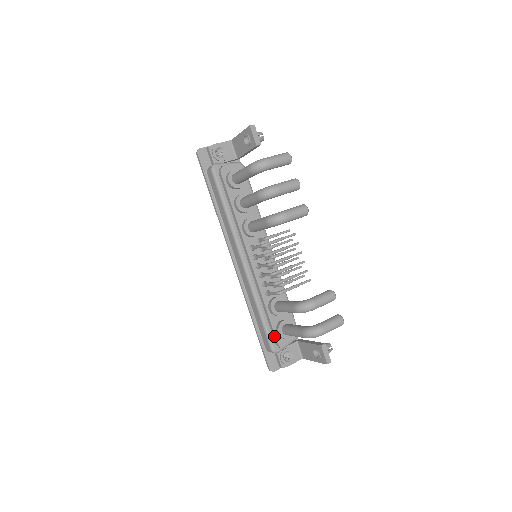
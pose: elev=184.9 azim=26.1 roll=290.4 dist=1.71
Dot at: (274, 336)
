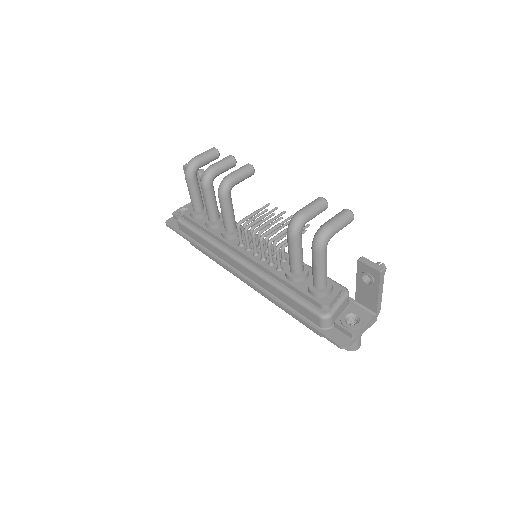
Dot at: (312, 301)
